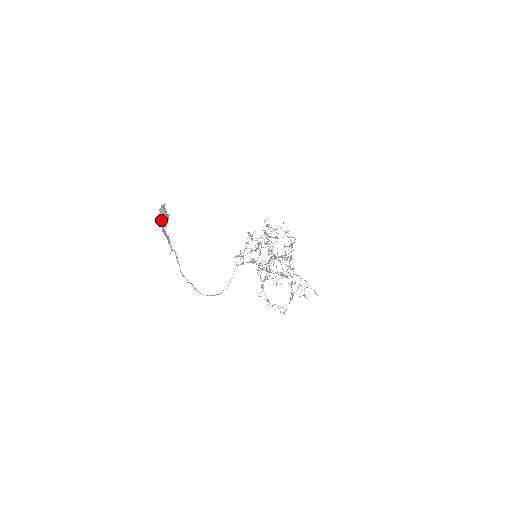
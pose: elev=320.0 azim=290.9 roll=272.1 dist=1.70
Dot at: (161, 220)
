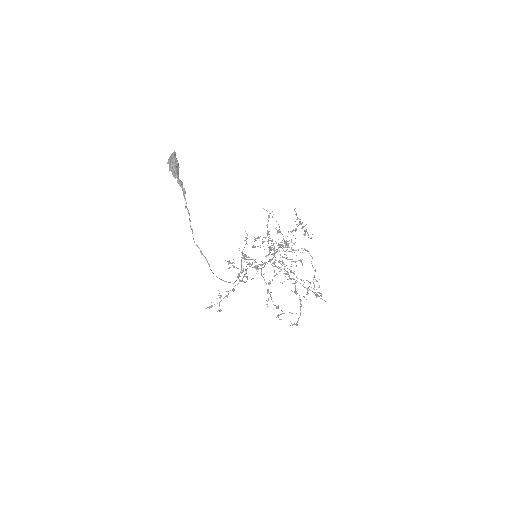
Dot at: (173, 167)
